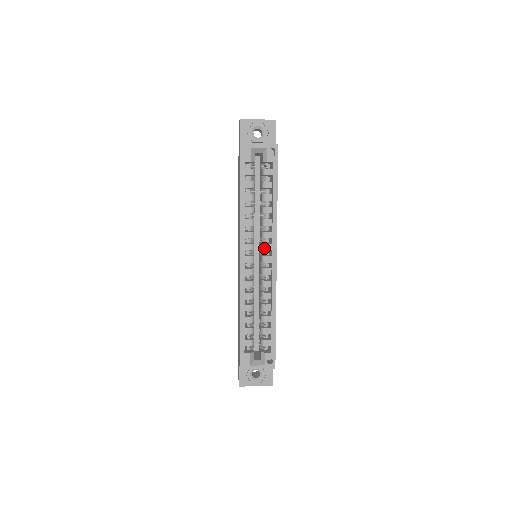
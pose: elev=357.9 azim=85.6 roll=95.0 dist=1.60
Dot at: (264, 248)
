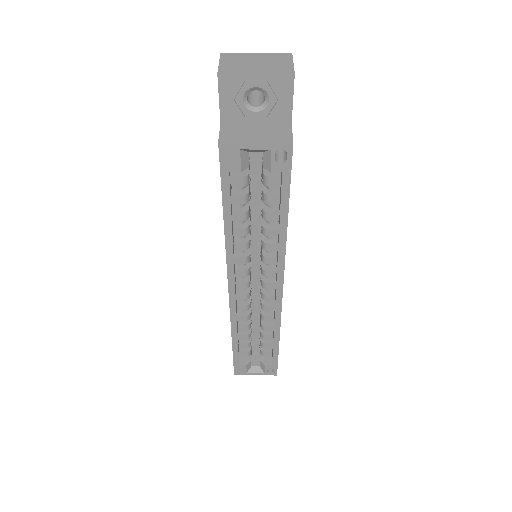
Dot at: (265, 274)
